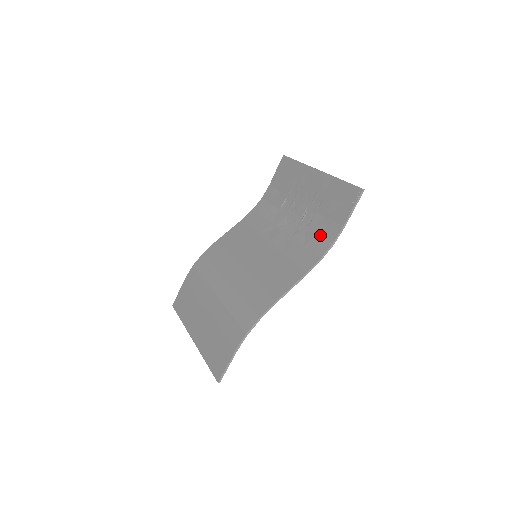
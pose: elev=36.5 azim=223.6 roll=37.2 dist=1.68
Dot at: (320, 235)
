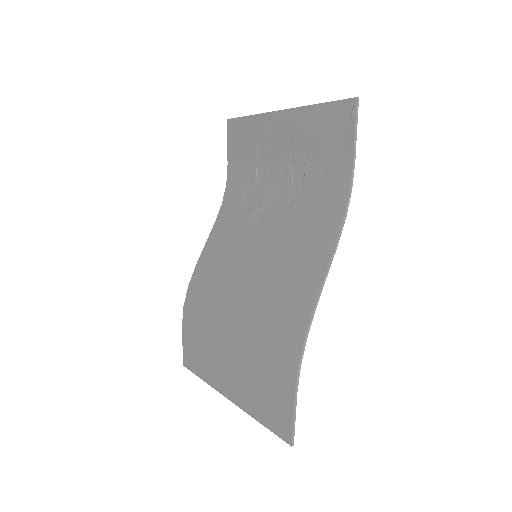
Dot at: (326, 188)
